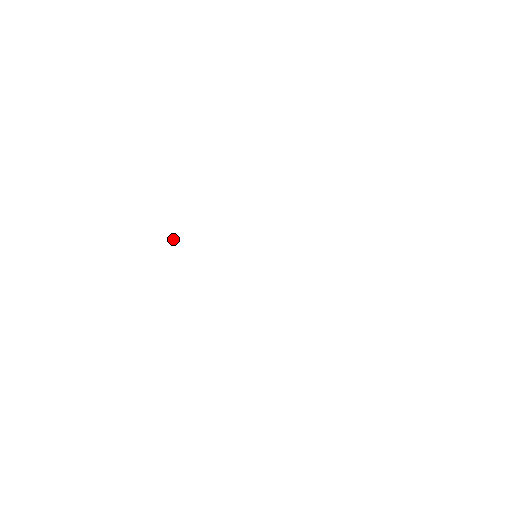
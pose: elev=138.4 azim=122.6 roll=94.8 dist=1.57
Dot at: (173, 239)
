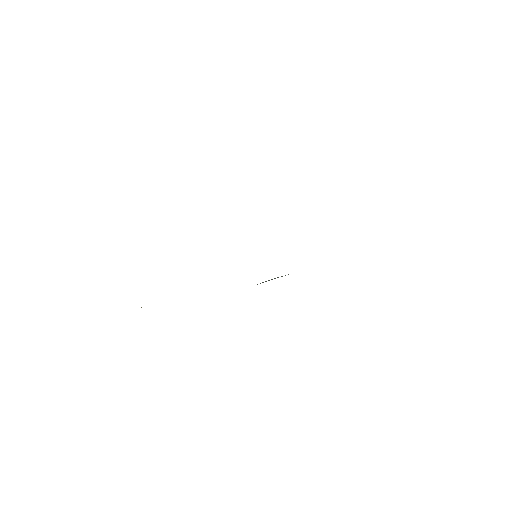
Dot at: occluded
